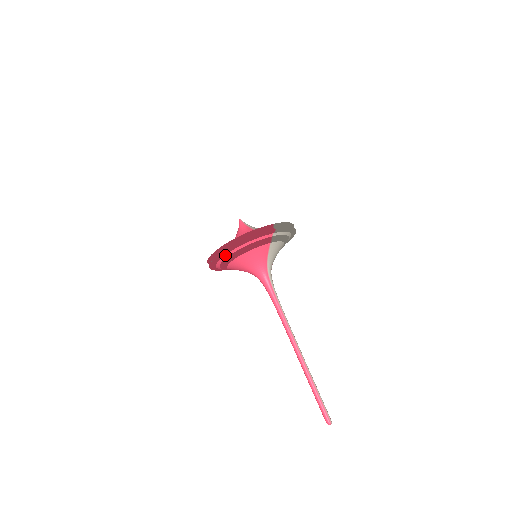
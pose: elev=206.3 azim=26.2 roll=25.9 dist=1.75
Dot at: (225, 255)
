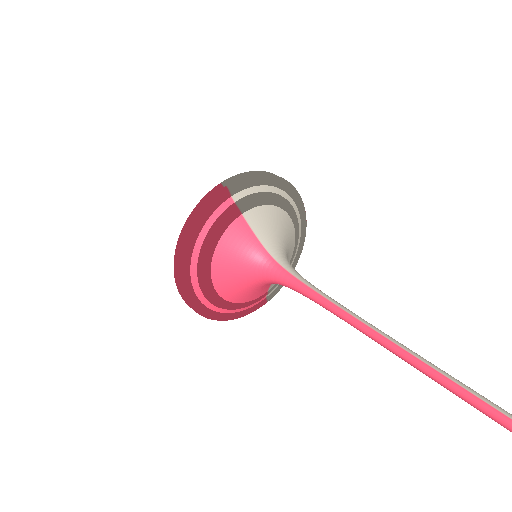
Dot at: (191, 278)
